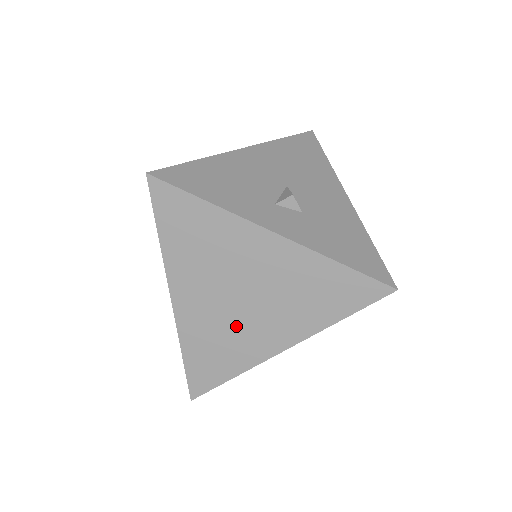
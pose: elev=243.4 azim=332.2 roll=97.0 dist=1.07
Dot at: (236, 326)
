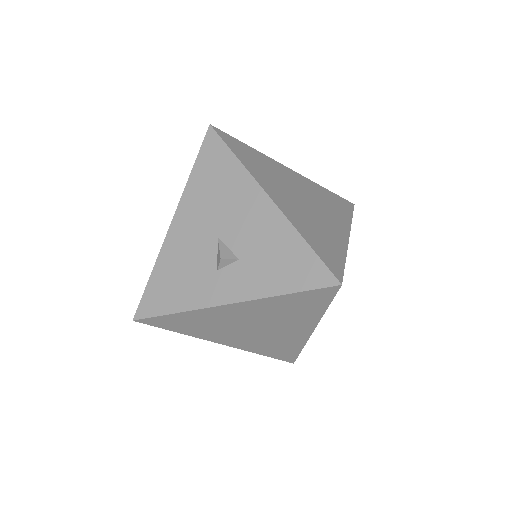
Dot at: (271, 337)
